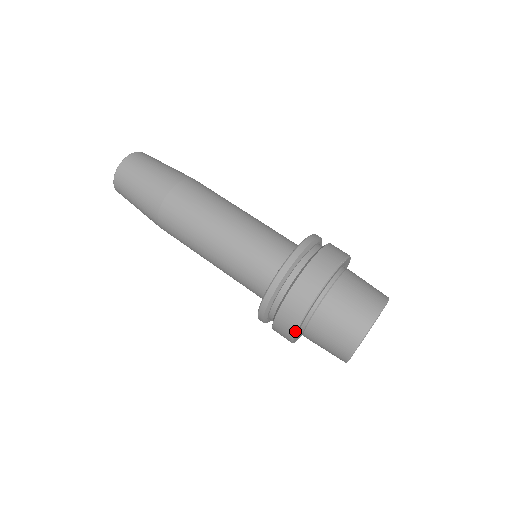
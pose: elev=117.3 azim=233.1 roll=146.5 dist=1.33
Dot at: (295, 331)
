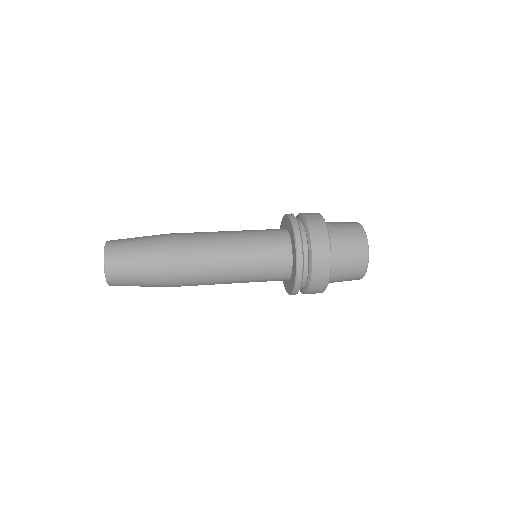
Dot at: (323, 218)
